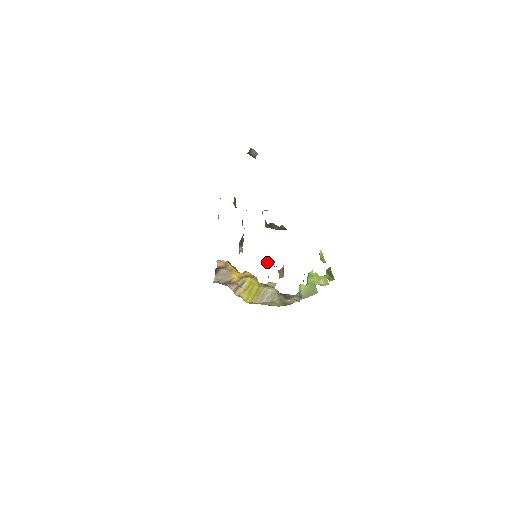
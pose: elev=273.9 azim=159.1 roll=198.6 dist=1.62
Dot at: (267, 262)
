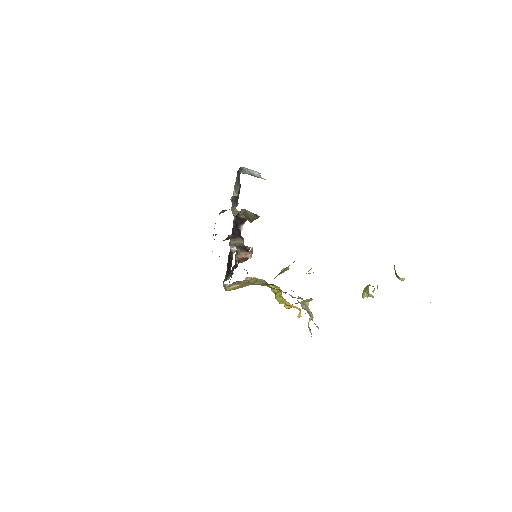
Dot at: occluded
